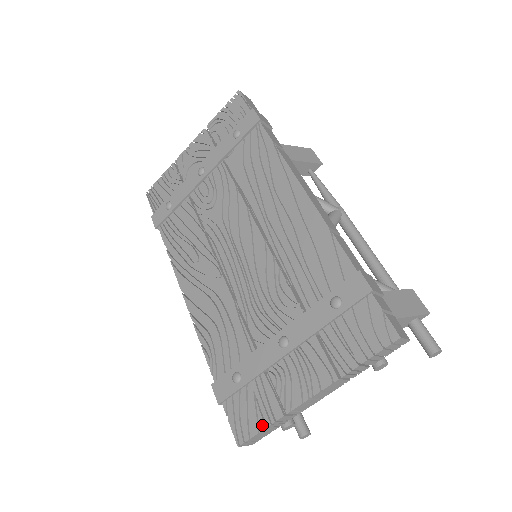
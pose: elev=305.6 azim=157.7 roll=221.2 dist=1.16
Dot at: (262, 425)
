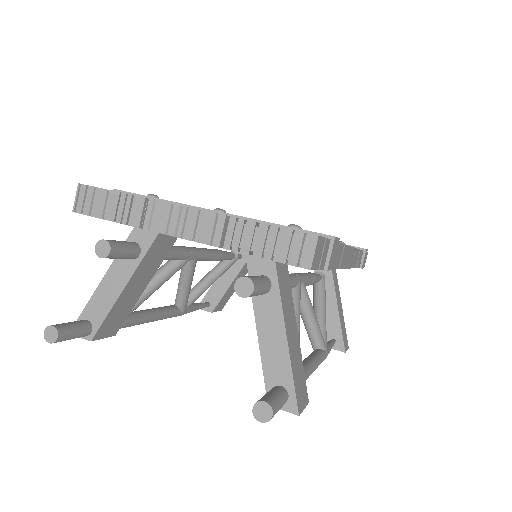
Dot at: (120, 192)
